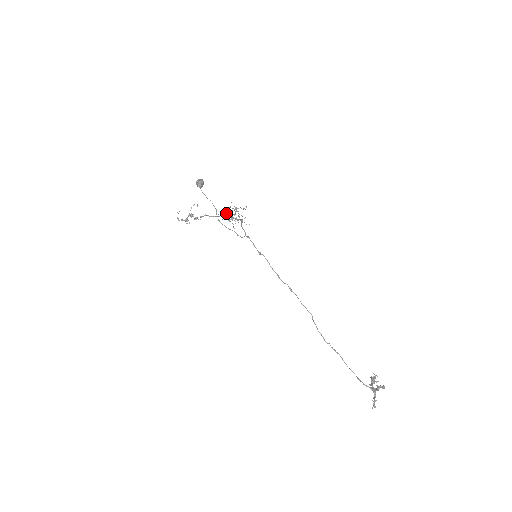
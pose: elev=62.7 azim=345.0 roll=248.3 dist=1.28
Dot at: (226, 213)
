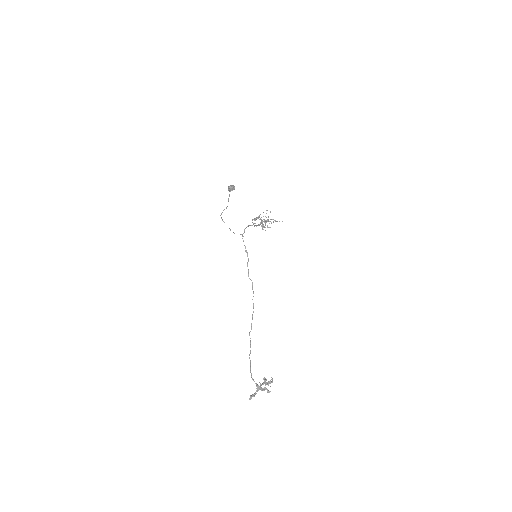
Dot at: (262, 220)
